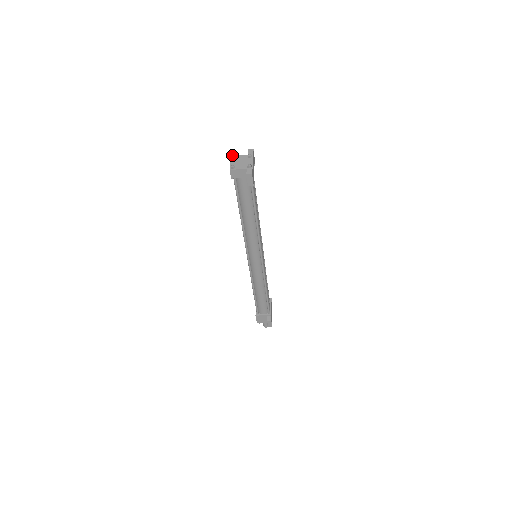
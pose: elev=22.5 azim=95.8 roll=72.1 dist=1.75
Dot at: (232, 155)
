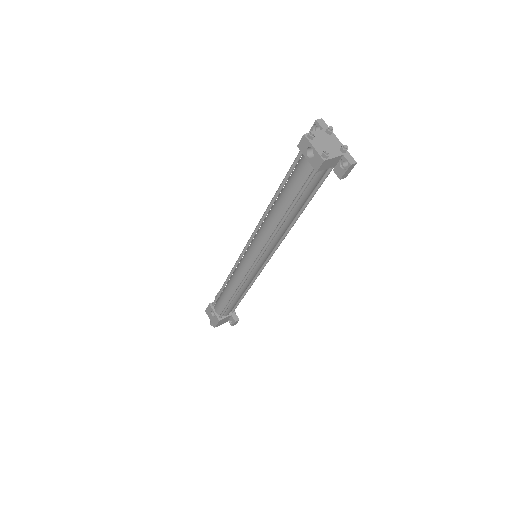
Dot at: (311, 134)
